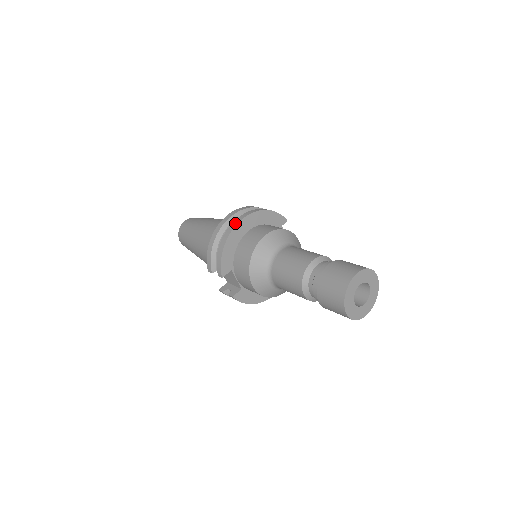
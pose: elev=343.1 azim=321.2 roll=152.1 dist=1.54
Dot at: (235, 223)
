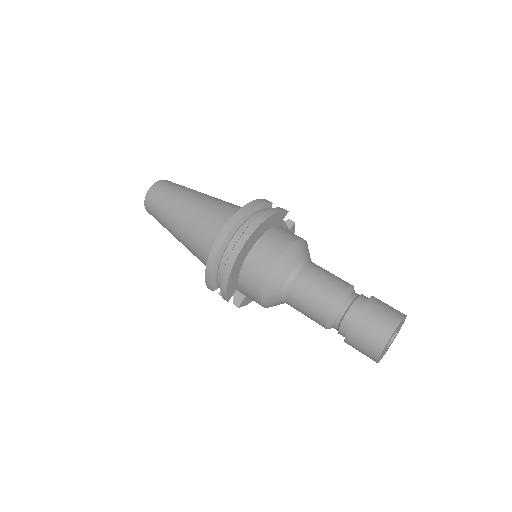
Dot at: (237, 249)
